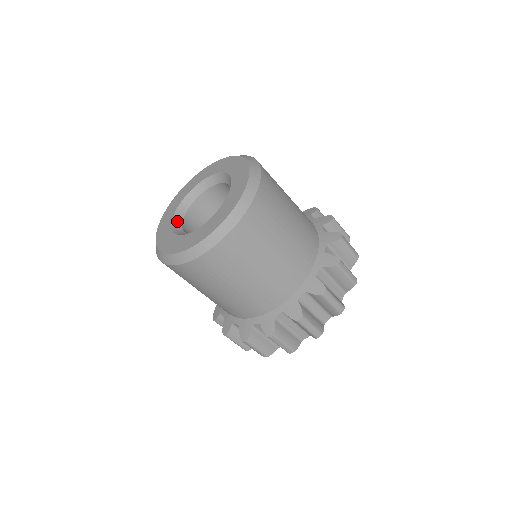
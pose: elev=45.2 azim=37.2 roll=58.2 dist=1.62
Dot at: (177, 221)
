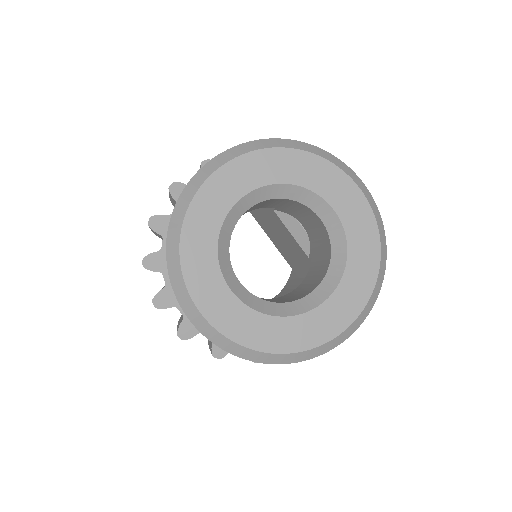
Dot at: (224, 254)
